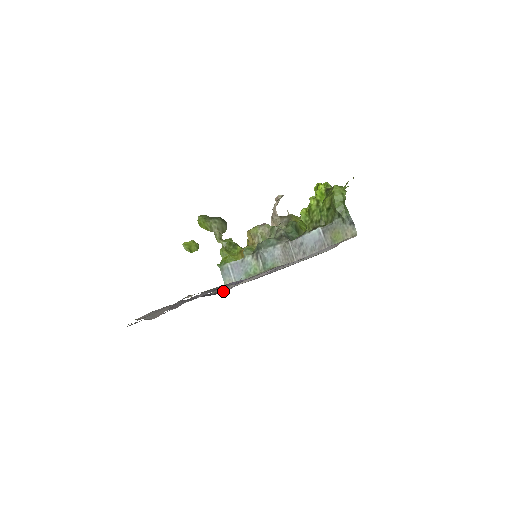
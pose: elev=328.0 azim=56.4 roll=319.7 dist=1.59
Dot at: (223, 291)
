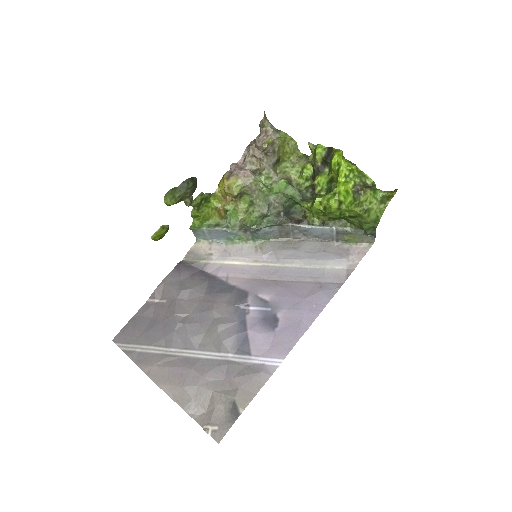
Dot at: (206, 267)
